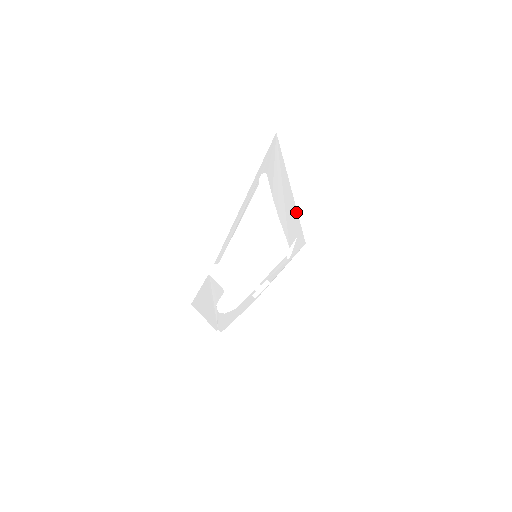
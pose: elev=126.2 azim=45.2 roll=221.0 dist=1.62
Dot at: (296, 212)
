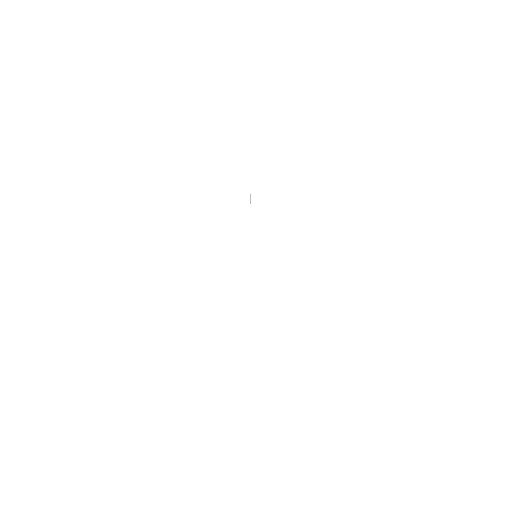
Dot at: occluded
